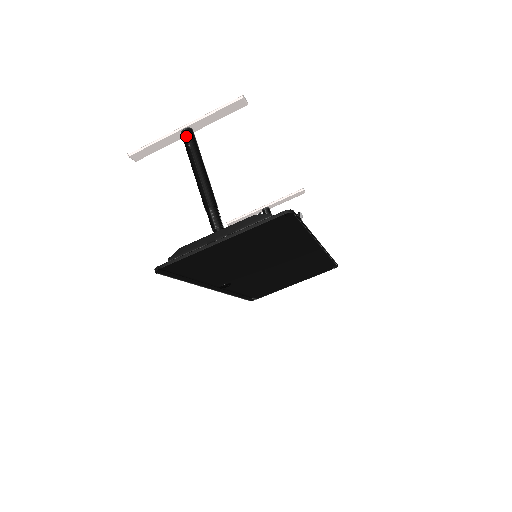
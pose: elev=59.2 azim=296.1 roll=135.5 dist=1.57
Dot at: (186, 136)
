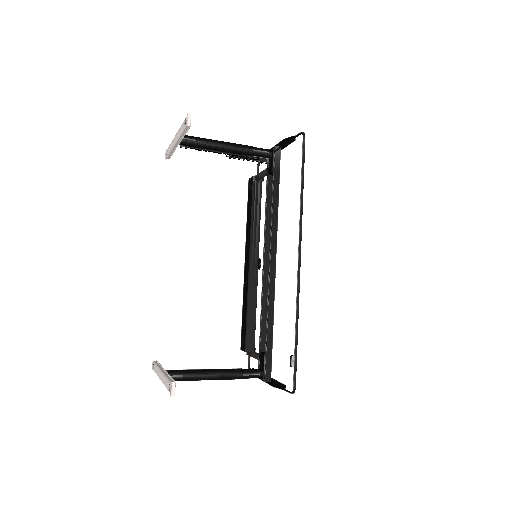
Dot at: occluded
